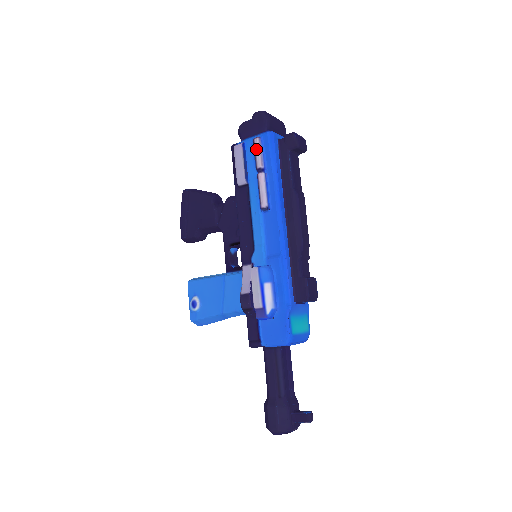
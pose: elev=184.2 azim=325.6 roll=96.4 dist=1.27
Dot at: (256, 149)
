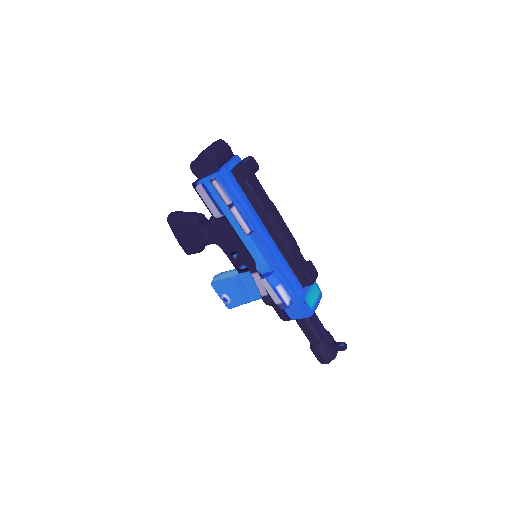
Dot at: (218, 190)
